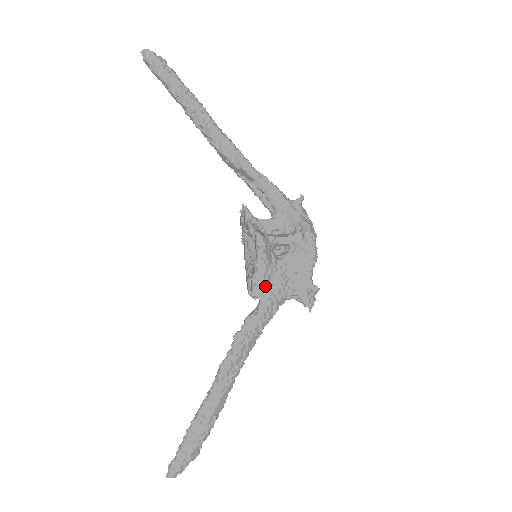
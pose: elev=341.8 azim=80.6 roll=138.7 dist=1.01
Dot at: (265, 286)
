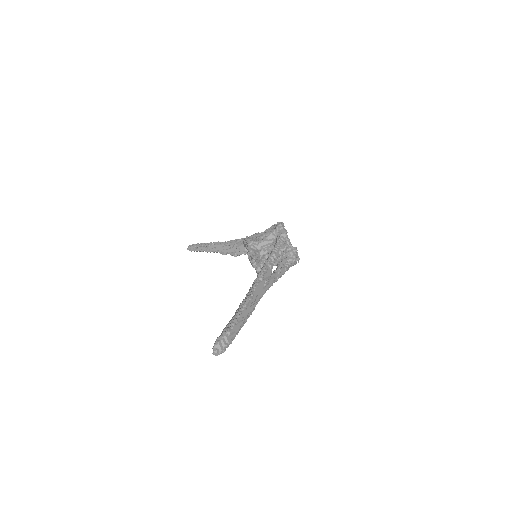
Dot at: occluded
